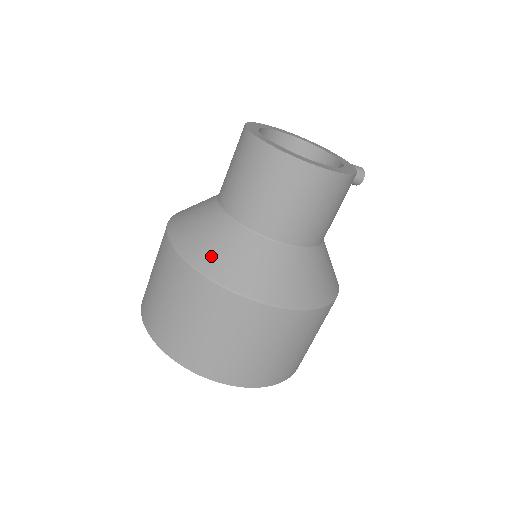
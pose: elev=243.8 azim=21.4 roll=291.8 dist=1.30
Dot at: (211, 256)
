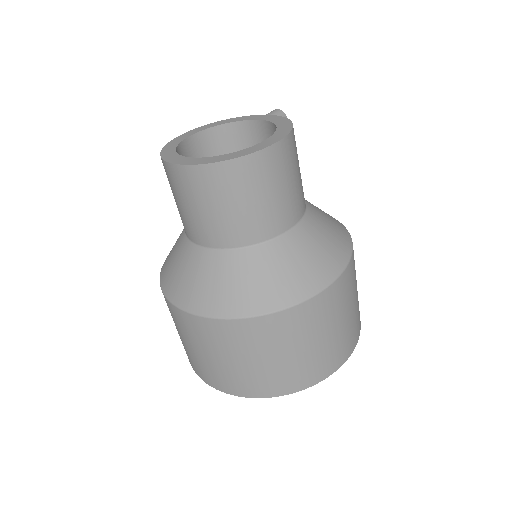
Dot at: (245, 296)
